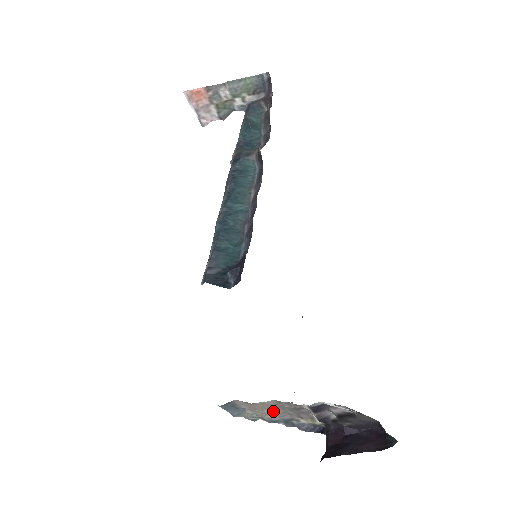
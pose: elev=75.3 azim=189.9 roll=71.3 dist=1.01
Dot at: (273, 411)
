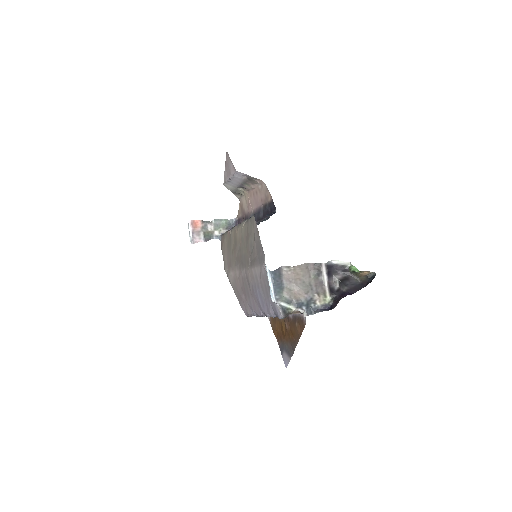
Dot at: (303, 282)
